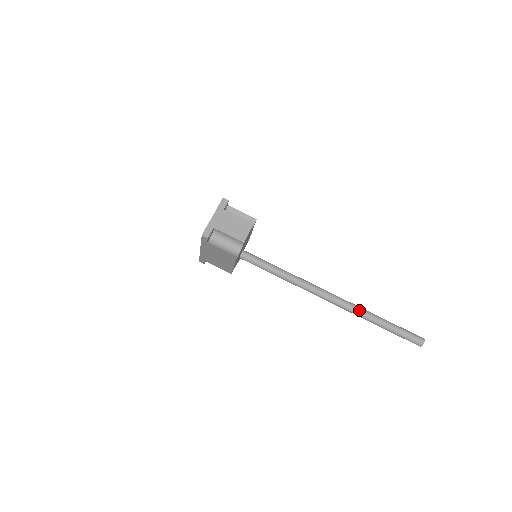
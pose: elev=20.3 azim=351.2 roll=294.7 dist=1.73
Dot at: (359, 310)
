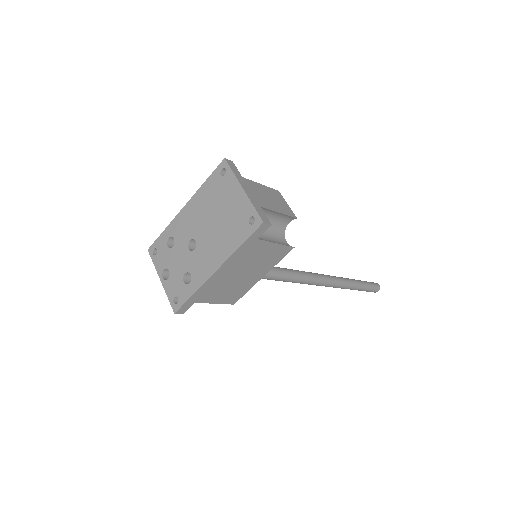
Dot at: (341, 279)
